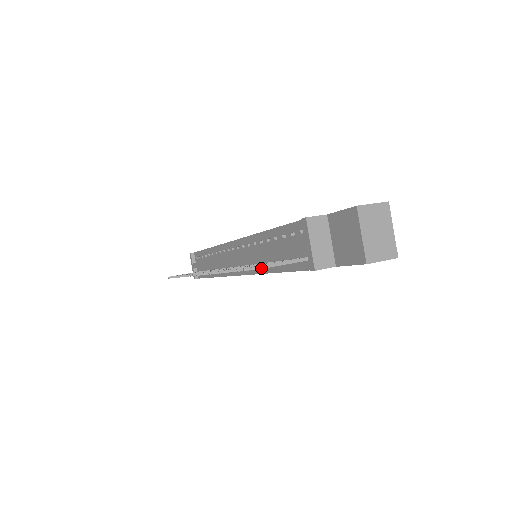
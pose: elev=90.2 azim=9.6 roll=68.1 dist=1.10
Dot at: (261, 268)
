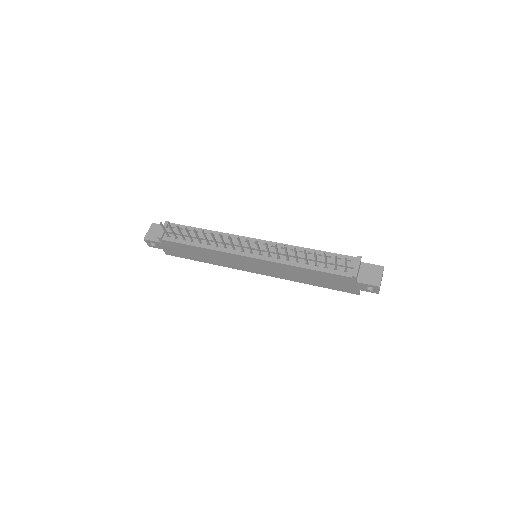
Dot at: occluded
